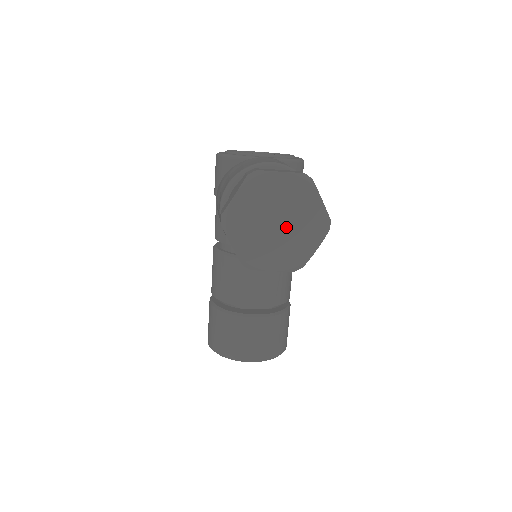
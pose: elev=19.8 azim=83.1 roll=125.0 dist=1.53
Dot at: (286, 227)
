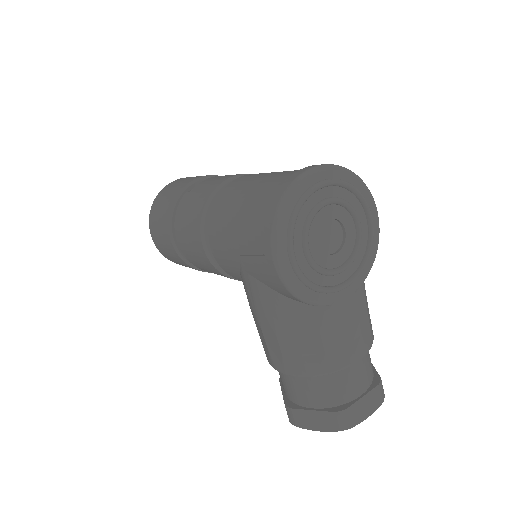
Dot at: occluded
